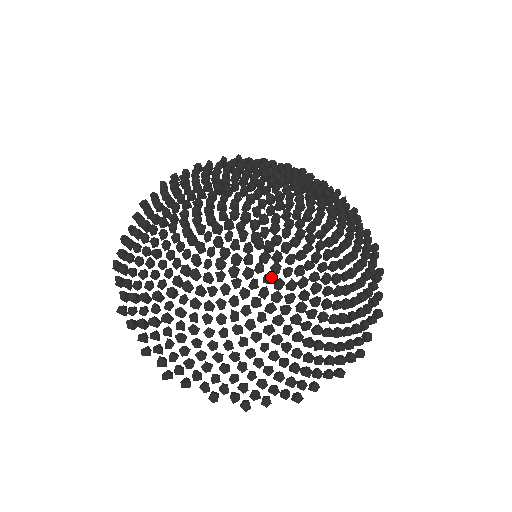
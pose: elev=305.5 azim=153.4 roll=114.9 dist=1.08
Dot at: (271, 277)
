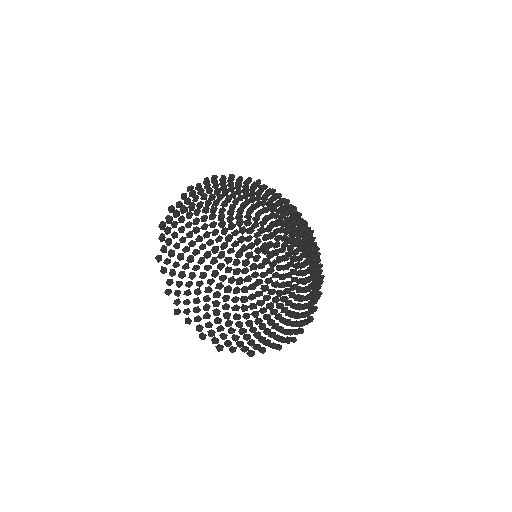
Dot at: (267, 275)
